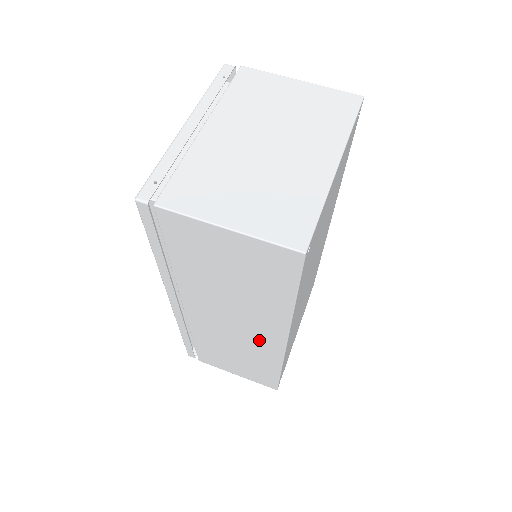
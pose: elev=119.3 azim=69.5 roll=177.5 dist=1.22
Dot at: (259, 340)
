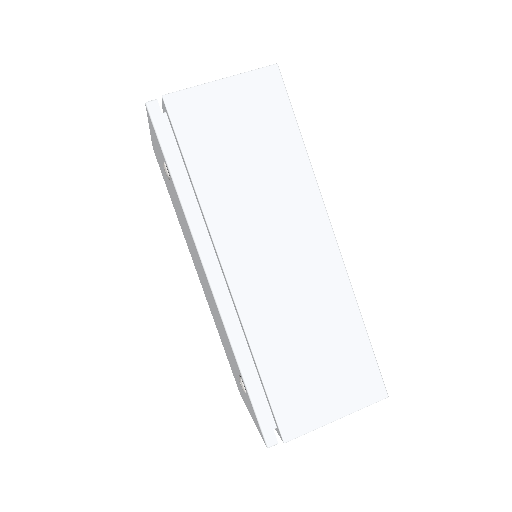
Dot at: (312, 258)
